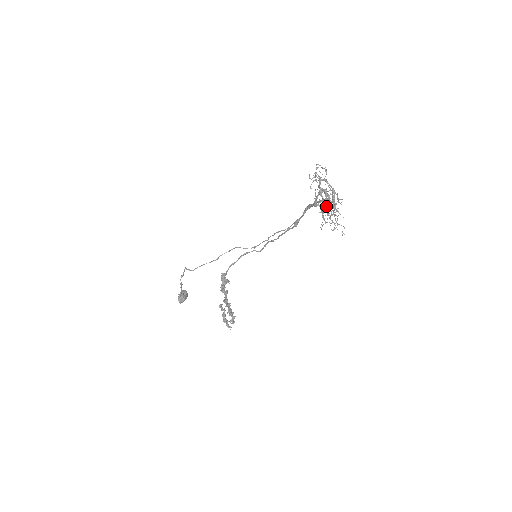
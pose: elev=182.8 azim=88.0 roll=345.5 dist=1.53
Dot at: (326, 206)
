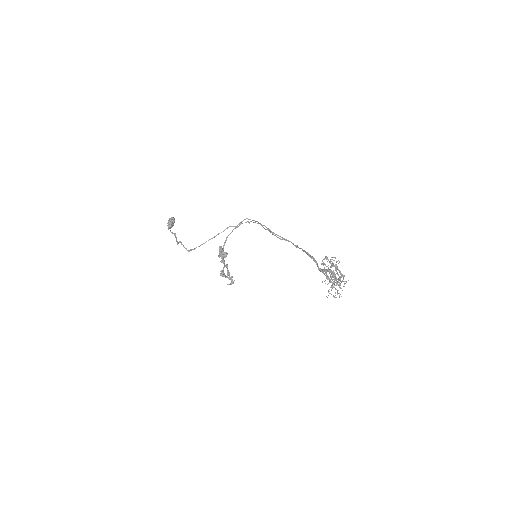
Dot at: (332, 285)
